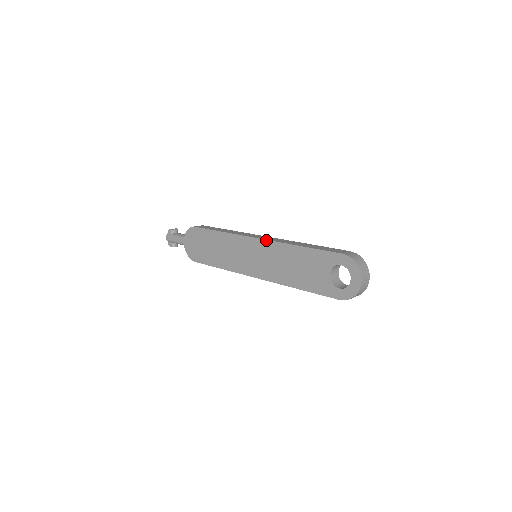
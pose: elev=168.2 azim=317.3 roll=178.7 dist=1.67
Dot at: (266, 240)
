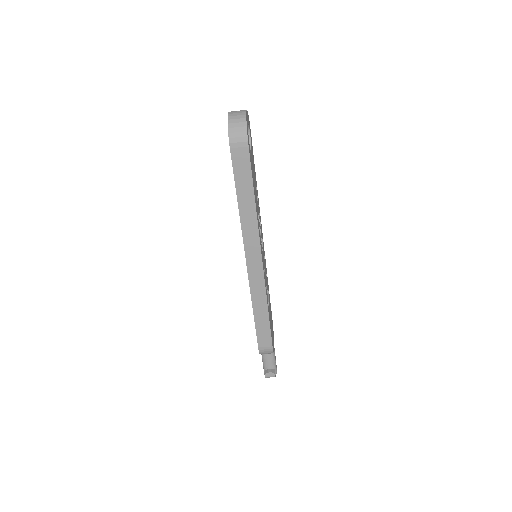
Dot at: occluded
